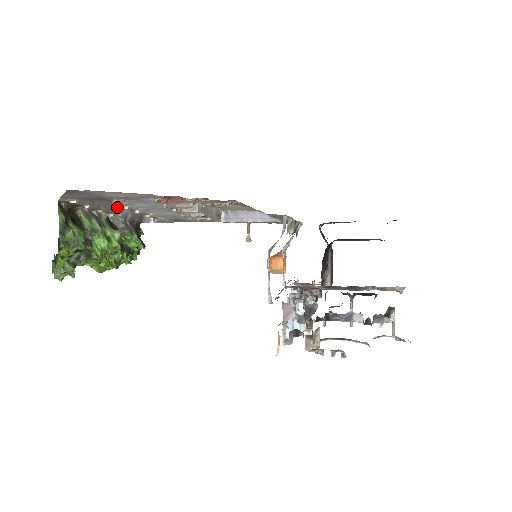
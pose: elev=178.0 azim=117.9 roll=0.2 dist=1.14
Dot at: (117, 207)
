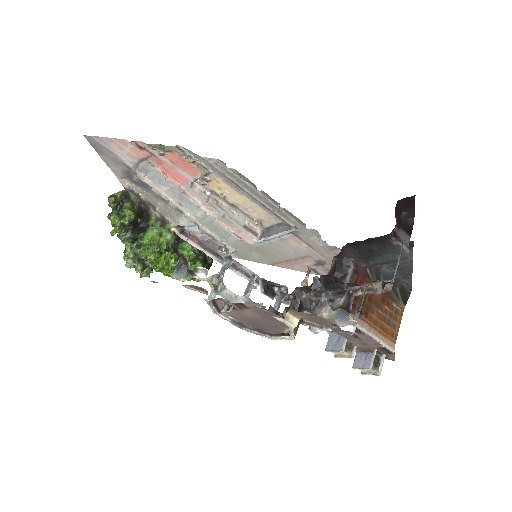
Dot at: (181, 219)
